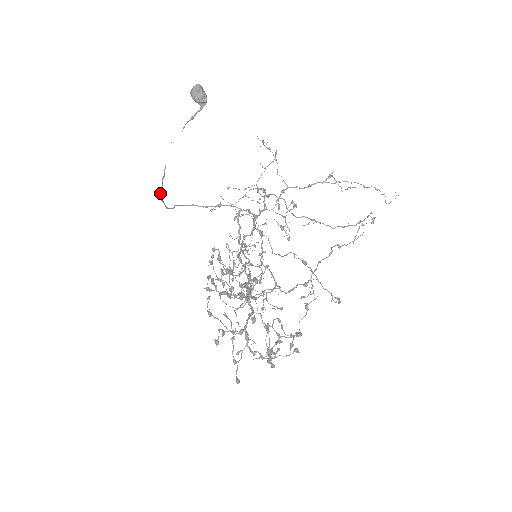
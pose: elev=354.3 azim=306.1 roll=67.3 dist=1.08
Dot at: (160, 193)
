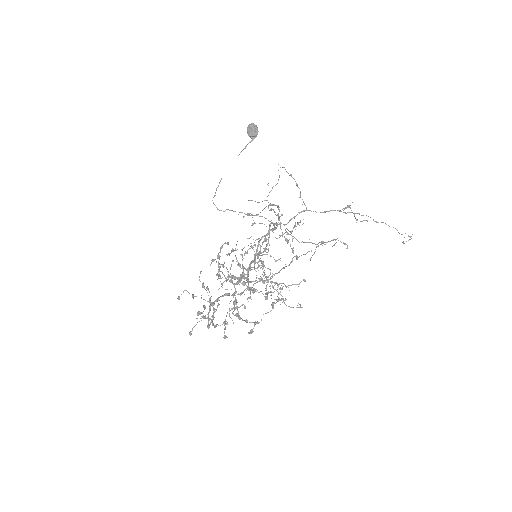
Dot at: (213, 197)
